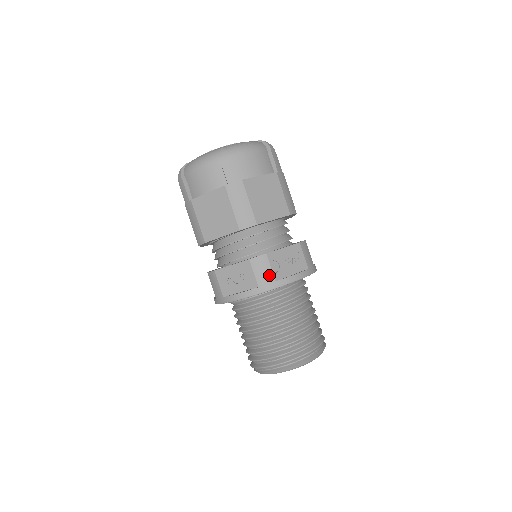
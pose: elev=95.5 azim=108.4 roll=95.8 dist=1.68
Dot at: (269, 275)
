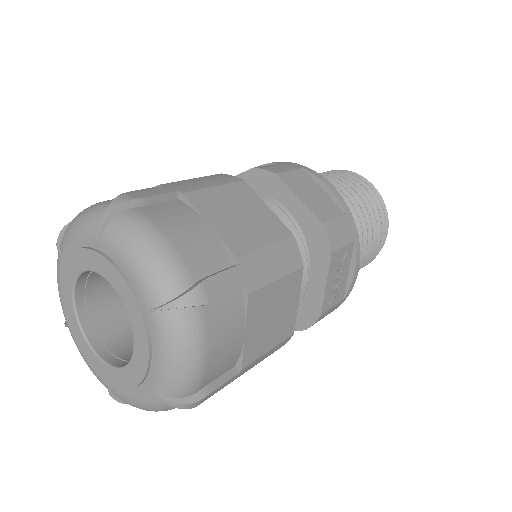
Dot at: (334, 308)
